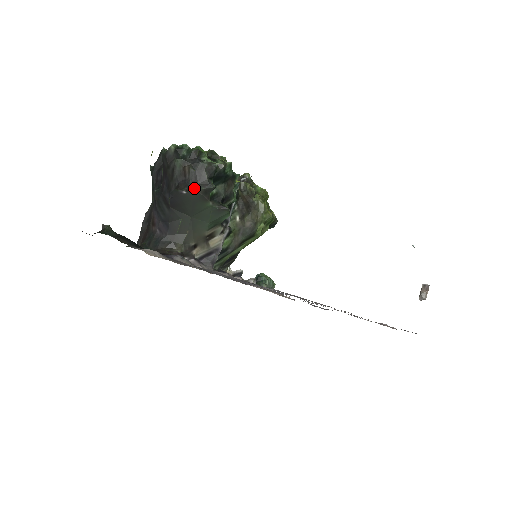
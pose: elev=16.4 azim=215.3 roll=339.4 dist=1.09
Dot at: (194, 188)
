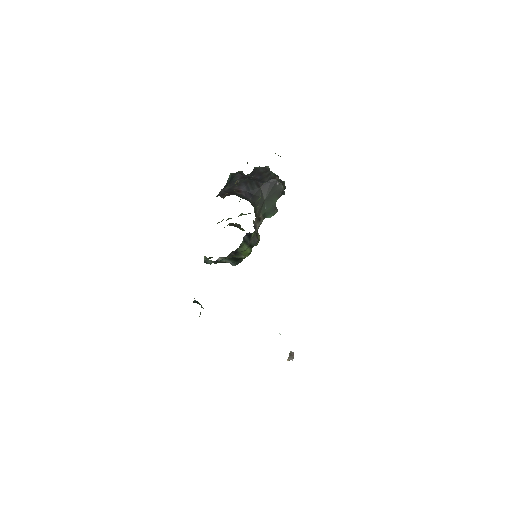
Dot at: occluded
